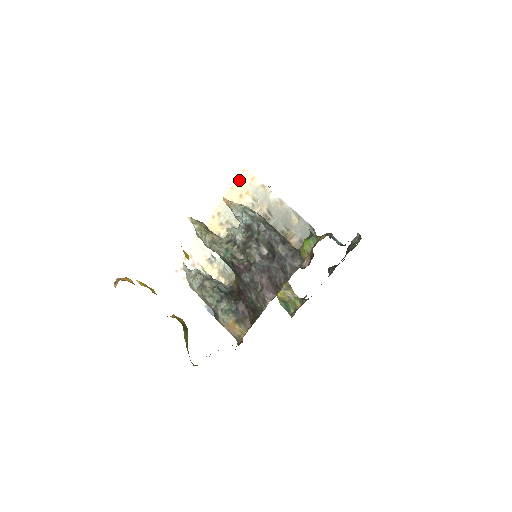
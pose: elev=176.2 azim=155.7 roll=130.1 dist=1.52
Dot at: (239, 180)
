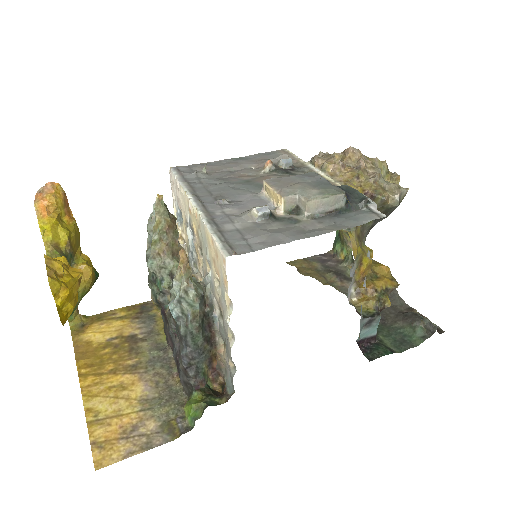
Dot at: (218, 253)
